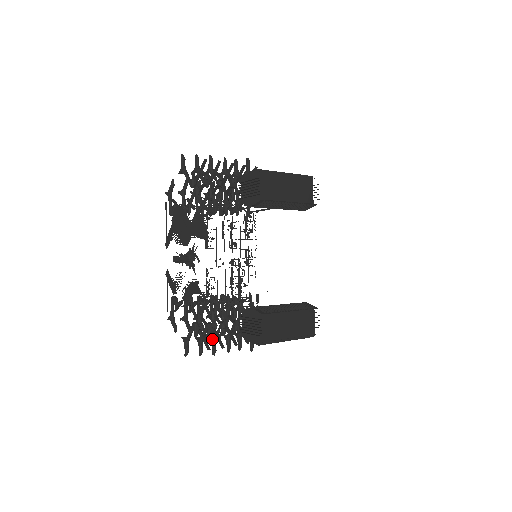
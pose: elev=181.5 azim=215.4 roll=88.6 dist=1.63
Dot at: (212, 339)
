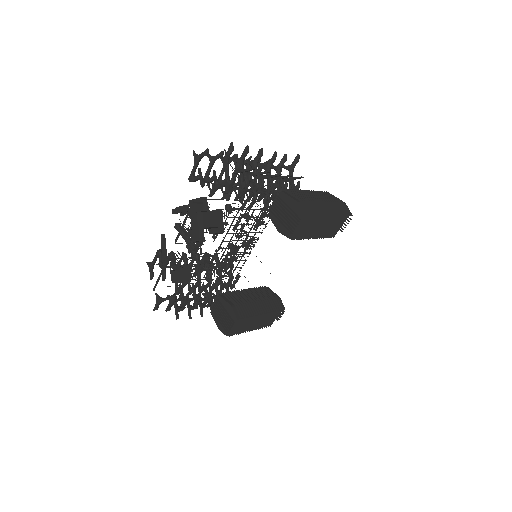
Dot at: occluded
